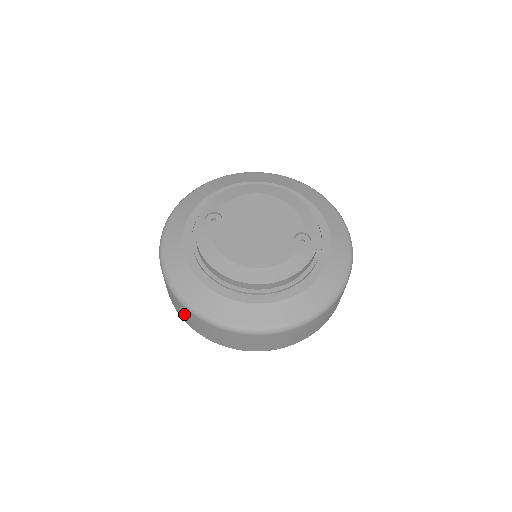
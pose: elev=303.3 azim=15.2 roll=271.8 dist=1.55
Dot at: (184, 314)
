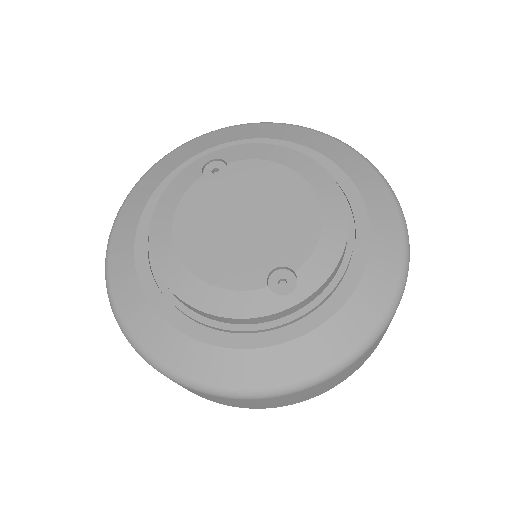
Dot at: occluded
